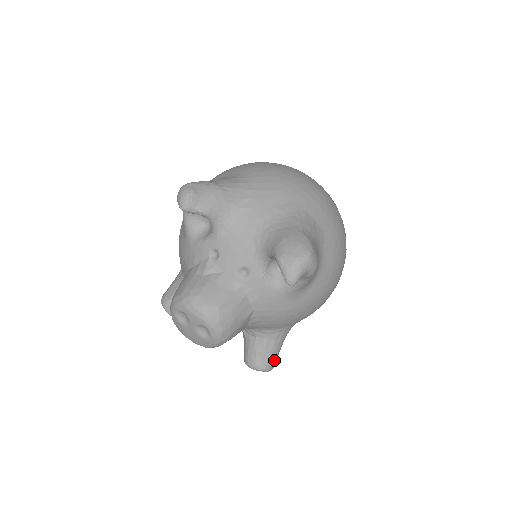
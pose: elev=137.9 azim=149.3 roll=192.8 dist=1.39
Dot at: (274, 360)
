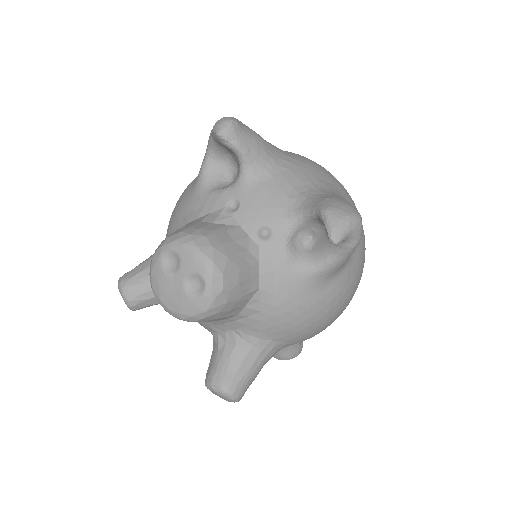
Dot at: (246, 387)
